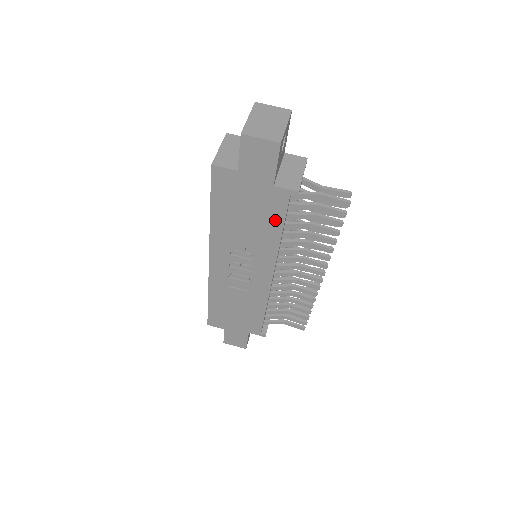
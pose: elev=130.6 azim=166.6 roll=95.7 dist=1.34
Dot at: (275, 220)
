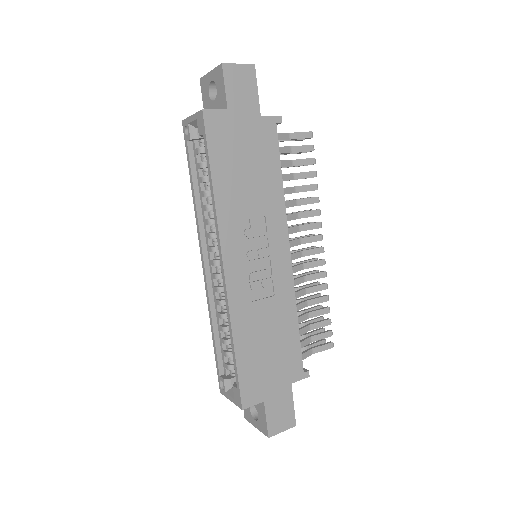
Dot at: (272, 162)
